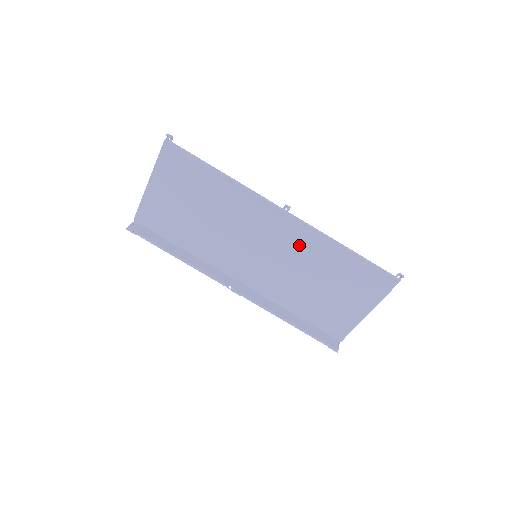
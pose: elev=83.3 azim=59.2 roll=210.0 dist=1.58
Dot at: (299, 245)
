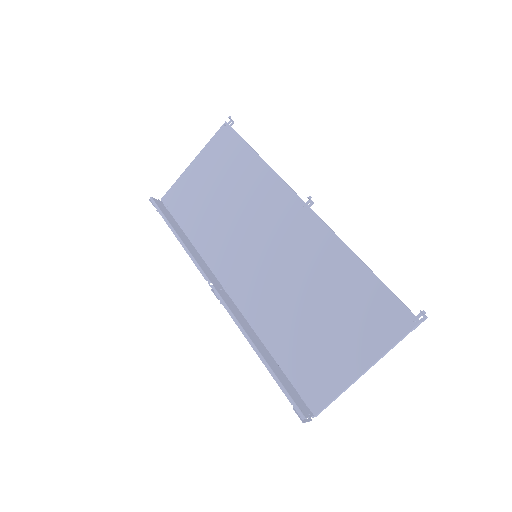
Dot at: (307, 248)
